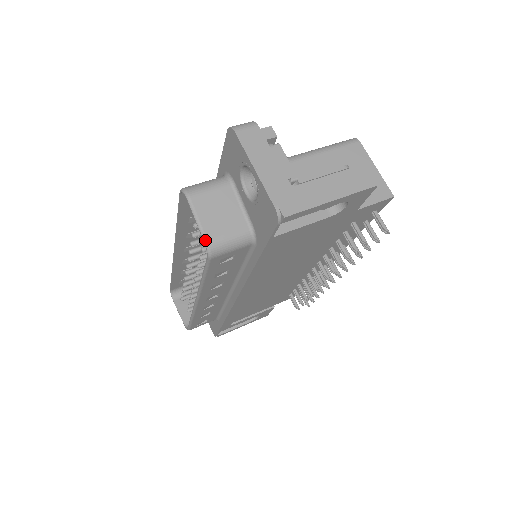
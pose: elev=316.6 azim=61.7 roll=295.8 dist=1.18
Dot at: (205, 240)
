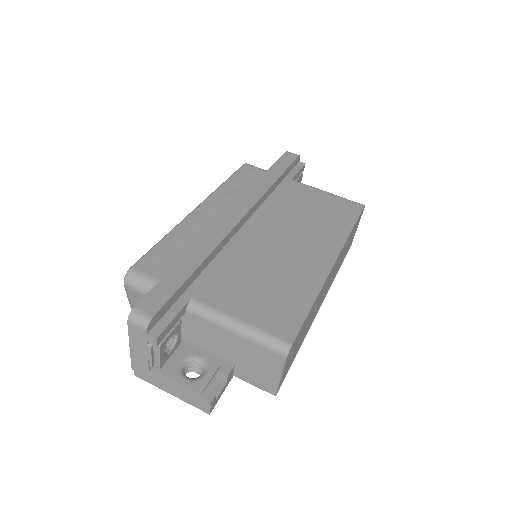
Dot at: (130, 306)
